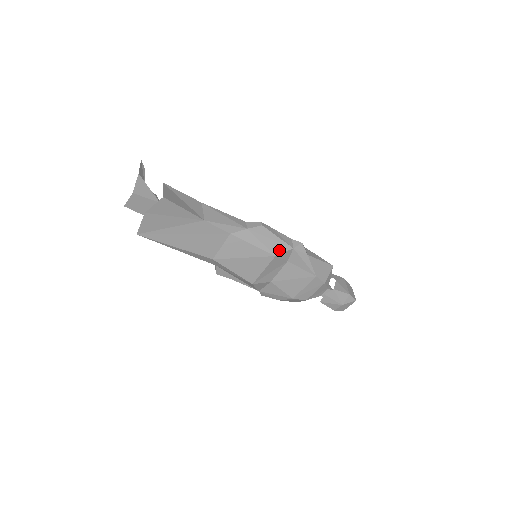
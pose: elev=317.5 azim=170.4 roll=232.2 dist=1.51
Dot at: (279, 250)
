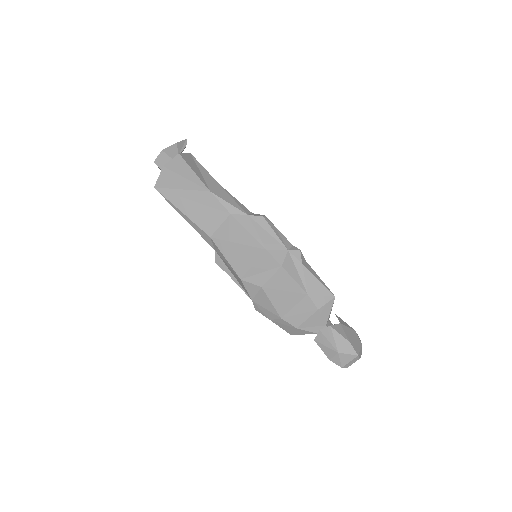
Dot at: (272, 246)
